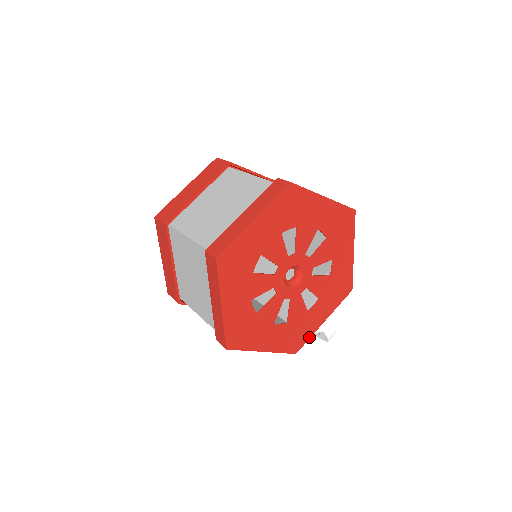
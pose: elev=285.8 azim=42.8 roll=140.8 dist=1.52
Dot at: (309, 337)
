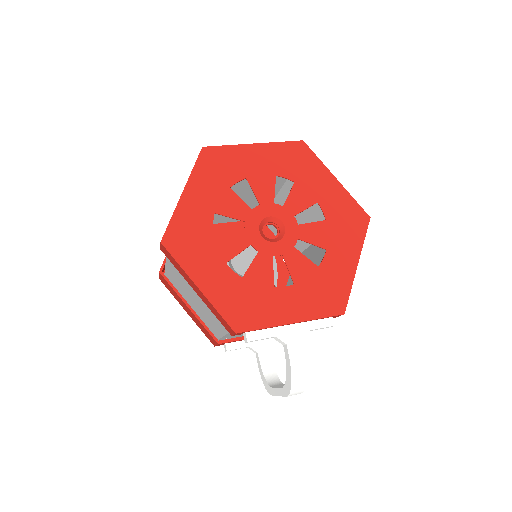
Dot at: (263, 326)
